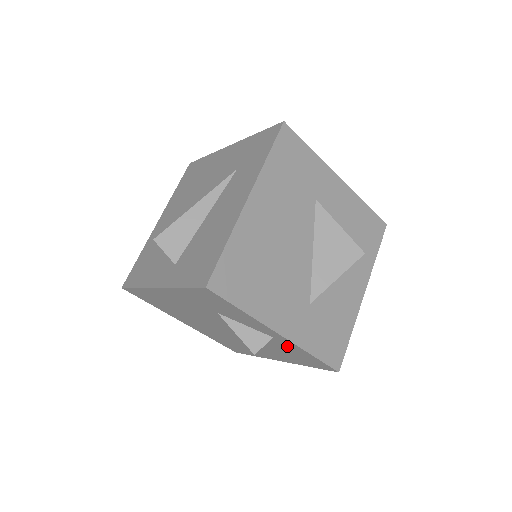
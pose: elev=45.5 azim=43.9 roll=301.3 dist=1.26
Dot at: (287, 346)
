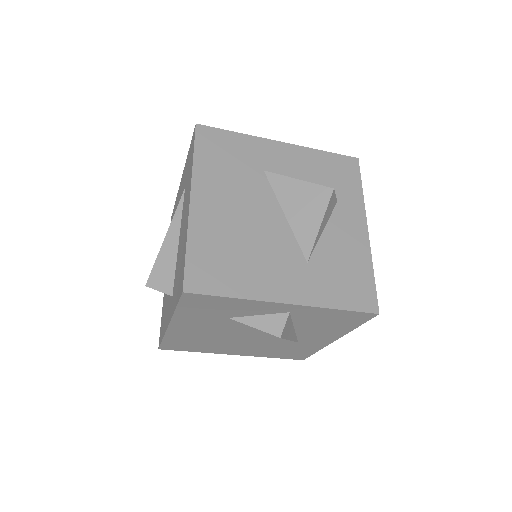
Dot at: (310, 315)
